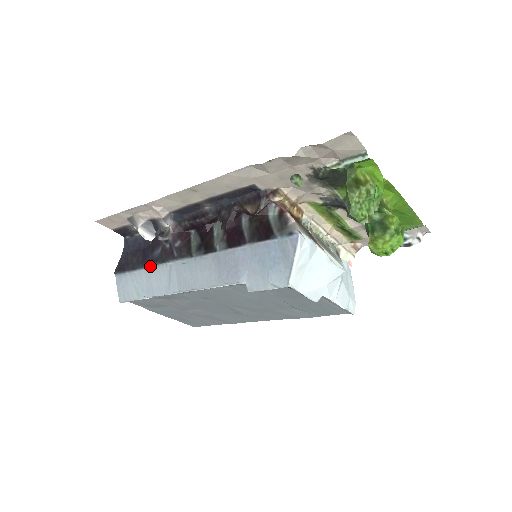
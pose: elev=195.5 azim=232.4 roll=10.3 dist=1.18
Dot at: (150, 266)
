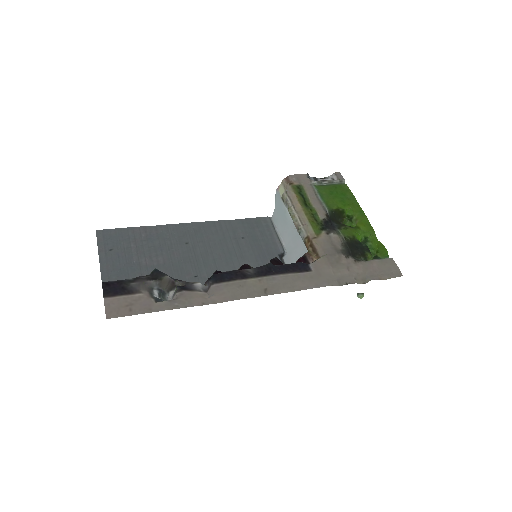
Dot at: occluded
